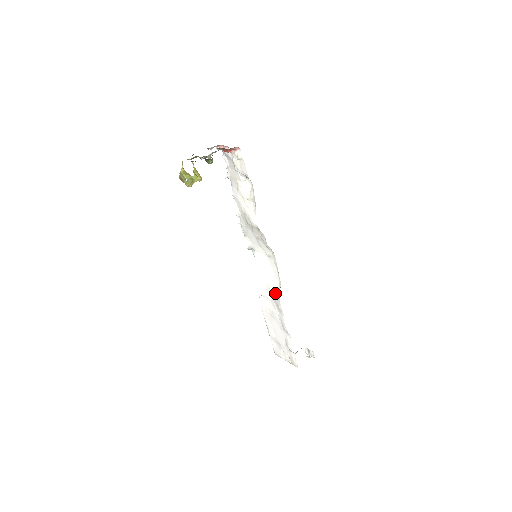
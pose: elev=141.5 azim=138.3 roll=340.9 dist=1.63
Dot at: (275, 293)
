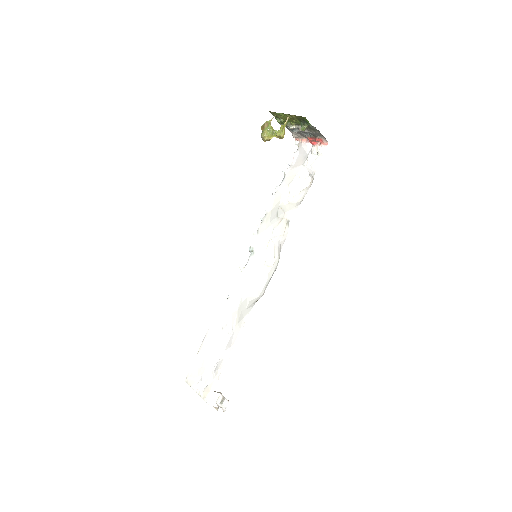
Dot at: (248, 303)
